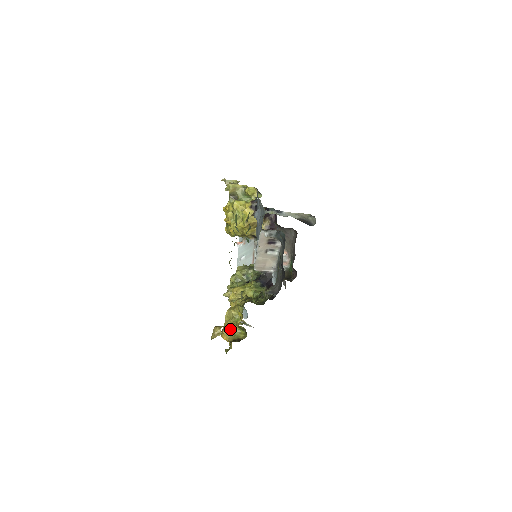
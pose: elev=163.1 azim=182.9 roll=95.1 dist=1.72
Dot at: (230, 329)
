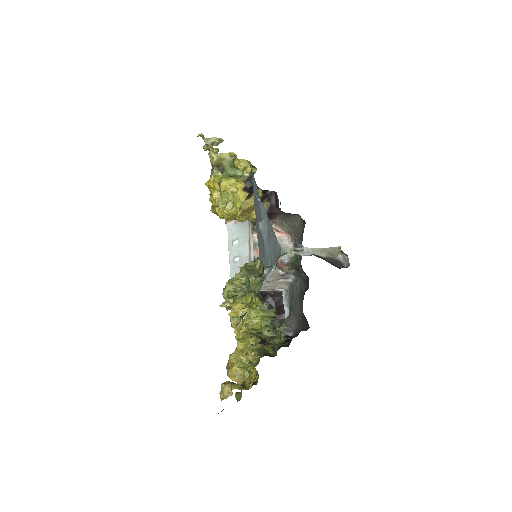
Dot at: (243, 389)
